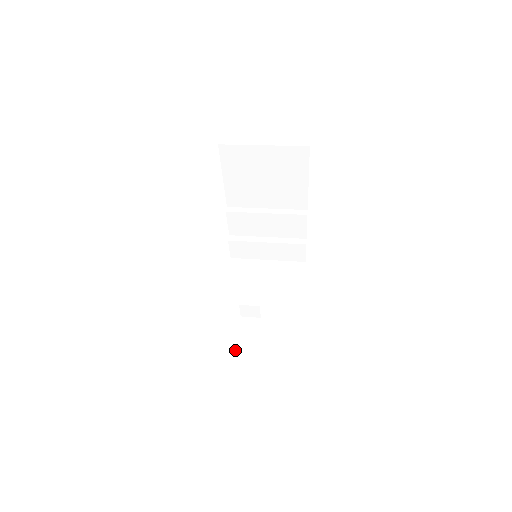
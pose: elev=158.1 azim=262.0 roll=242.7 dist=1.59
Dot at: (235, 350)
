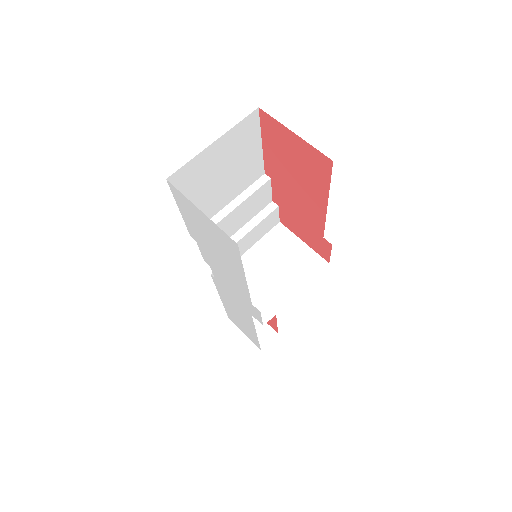
Dot at: (259, 348)
